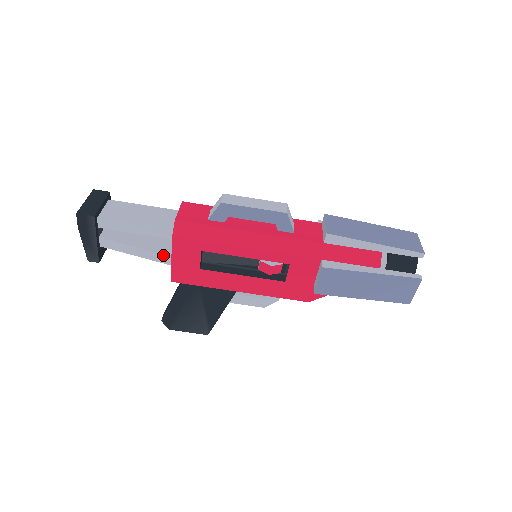
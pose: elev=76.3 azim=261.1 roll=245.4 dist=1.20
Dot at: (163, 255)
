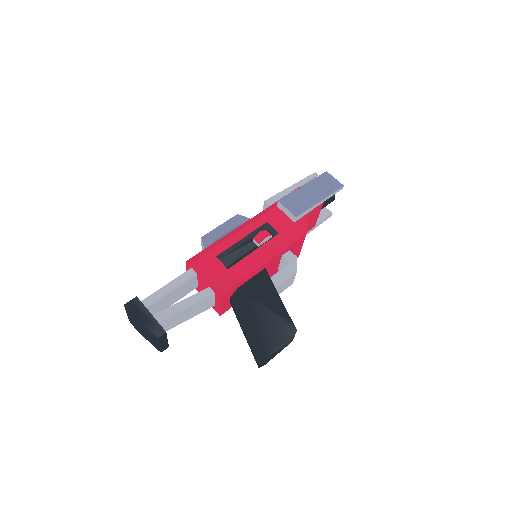
Dot at: (202, 291)
